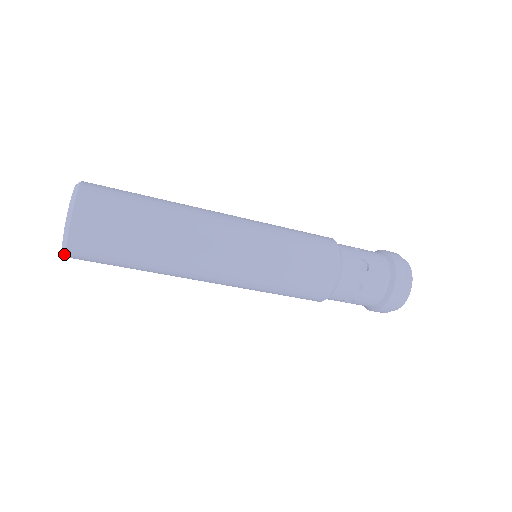
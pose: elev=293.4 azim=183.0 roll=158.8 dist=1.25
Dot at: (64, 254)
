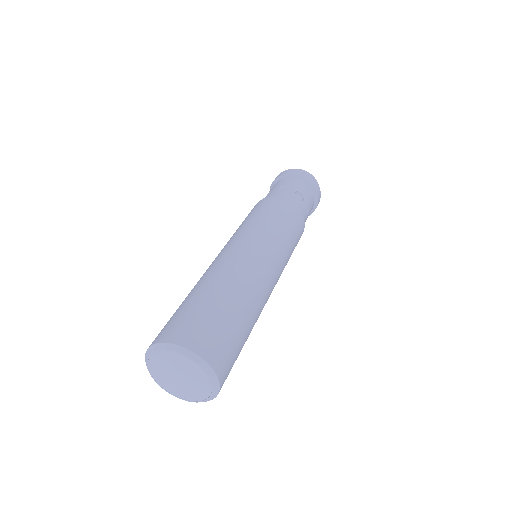
Dot at: (206, 401)
